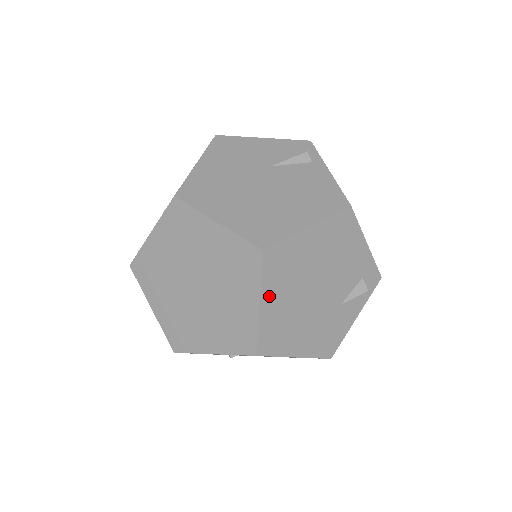
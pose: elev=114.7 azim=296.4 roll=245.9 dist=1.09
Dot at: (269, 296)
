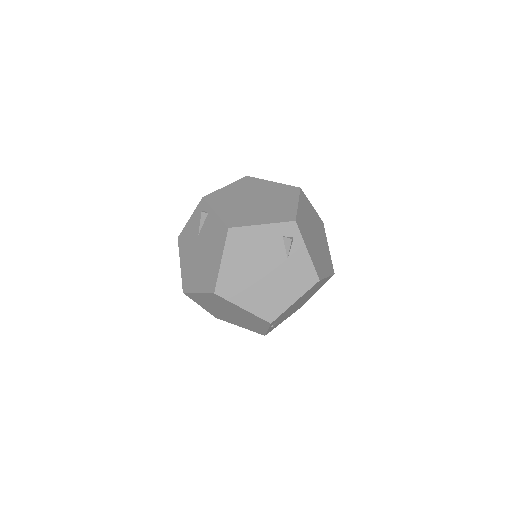
Dot at: (242, 301)
